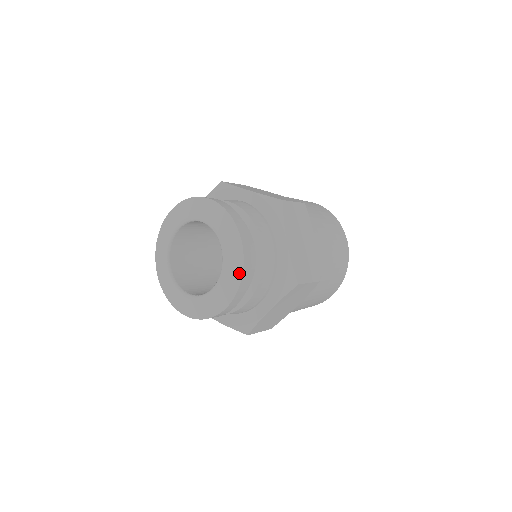
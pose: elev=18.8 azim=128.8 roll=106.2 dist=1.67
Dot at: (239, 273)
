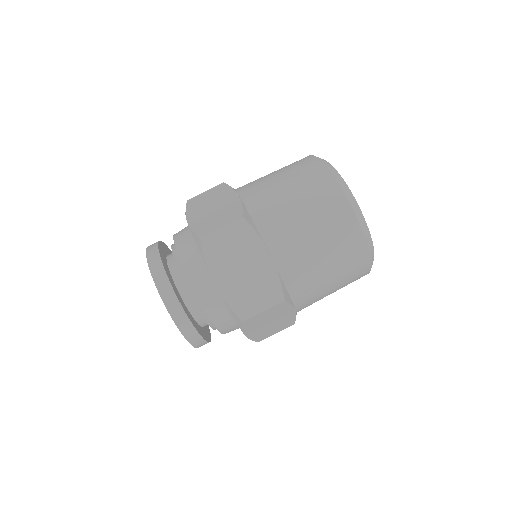
Dot at: (178, 328)
